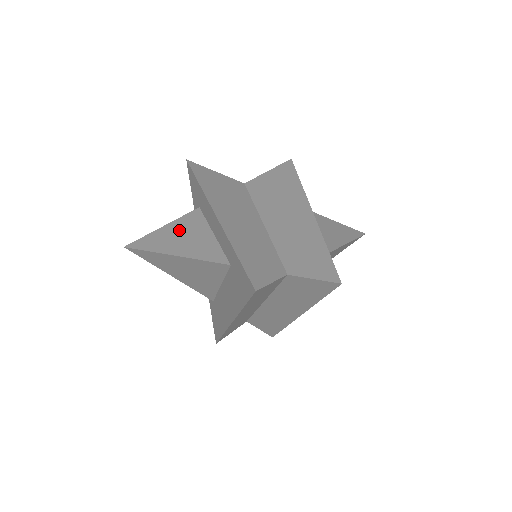
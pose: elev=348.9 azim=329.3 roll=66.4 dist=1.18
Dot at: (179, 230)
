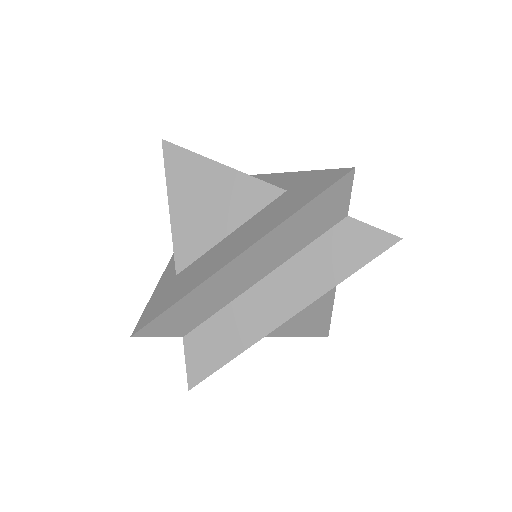
Dot at: occluded
